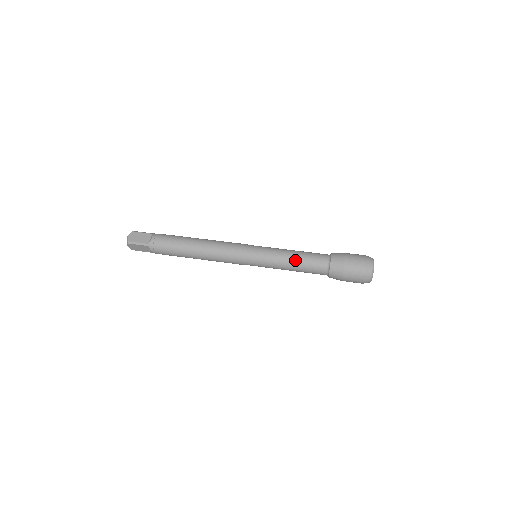
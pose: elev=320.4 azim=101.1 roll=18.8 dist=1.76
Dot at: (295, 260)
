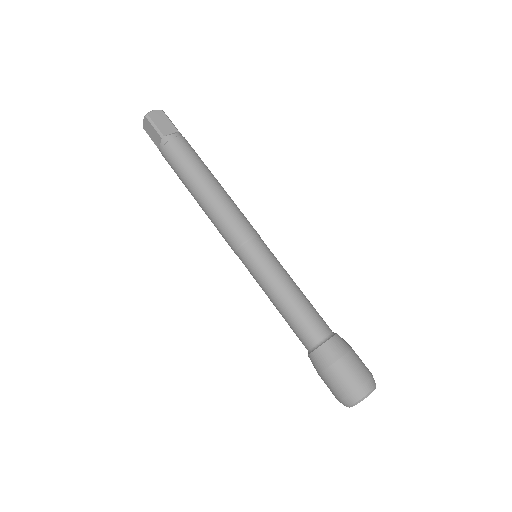
Dot at: (291, 300)
